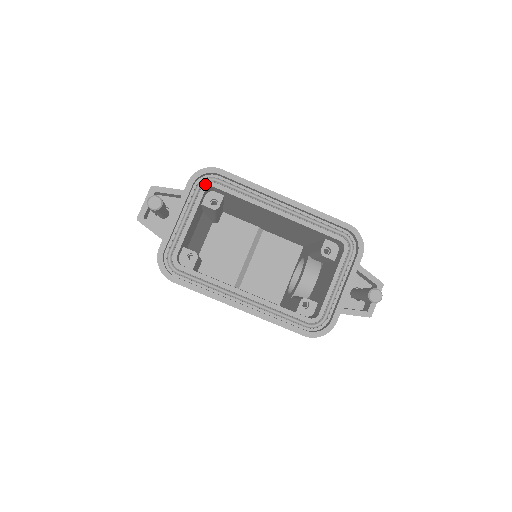
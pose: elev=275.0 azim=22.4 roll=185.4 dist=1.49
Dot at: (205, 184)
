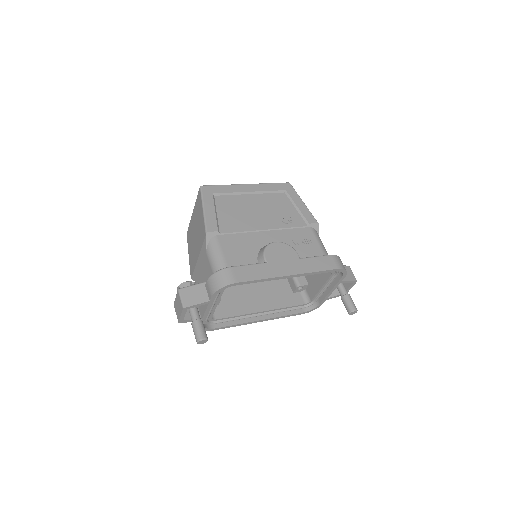
Dot at: occluded
